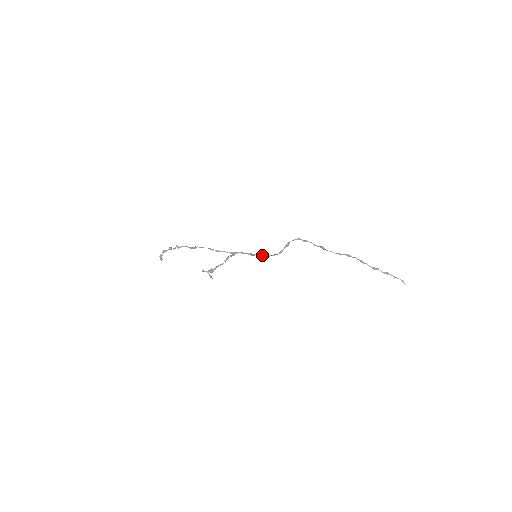
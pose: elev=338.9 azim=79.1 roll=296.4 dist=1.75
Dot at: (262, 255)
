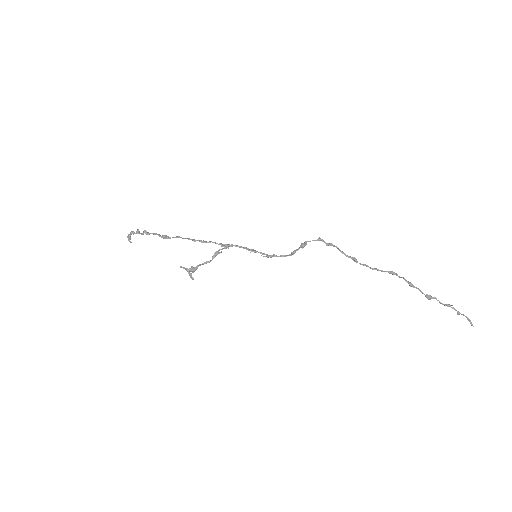
Dot at: occluded
